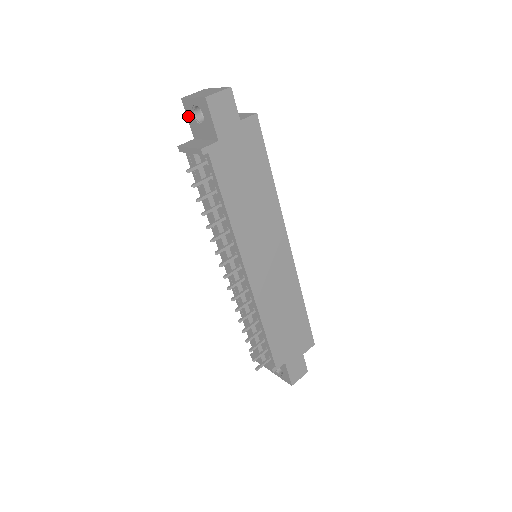
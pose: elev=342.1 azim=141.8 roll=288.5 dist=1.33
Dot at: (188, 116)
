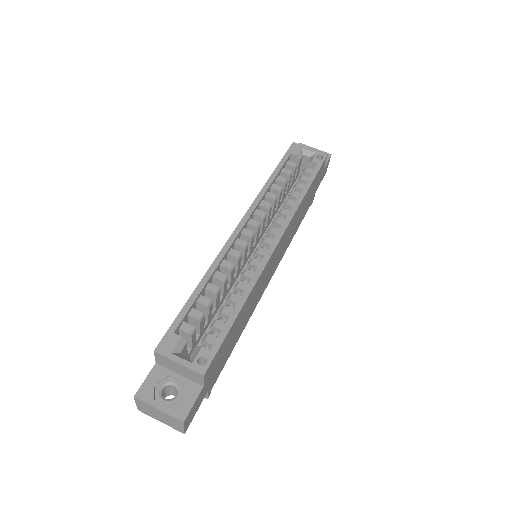
Dot at: occluded
